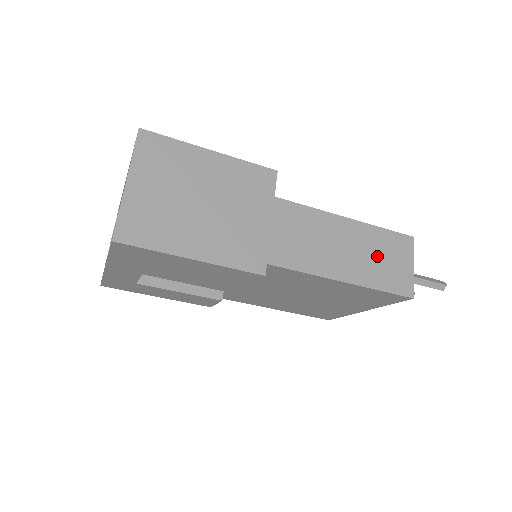
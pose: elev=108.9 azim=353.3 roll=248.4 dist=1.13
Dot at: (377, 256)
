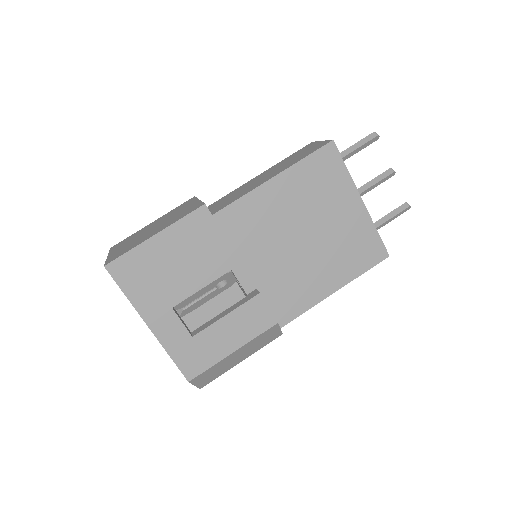
Dot at: occluded
